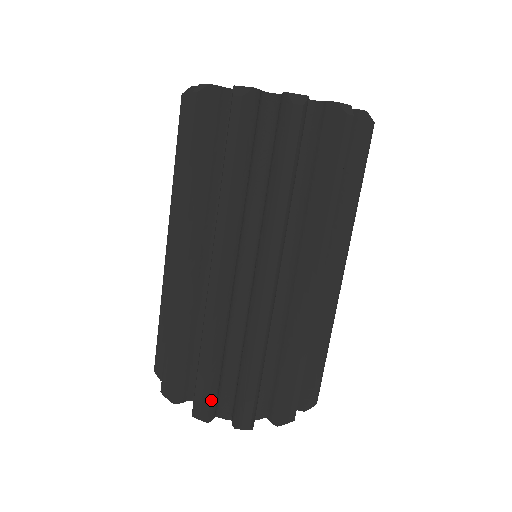
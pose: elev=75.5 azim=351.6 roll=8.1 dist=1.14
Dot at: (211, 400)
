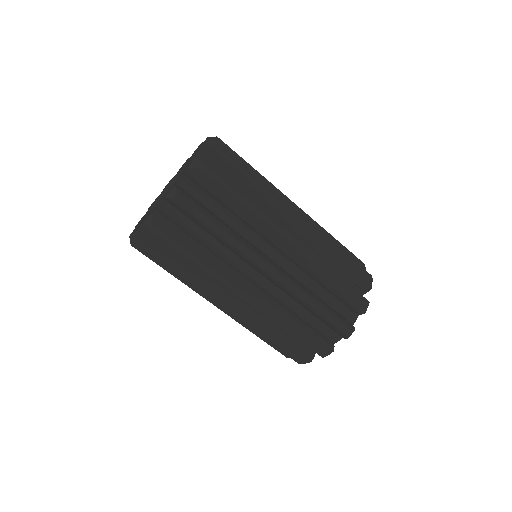
Dot at: (321, 342)
